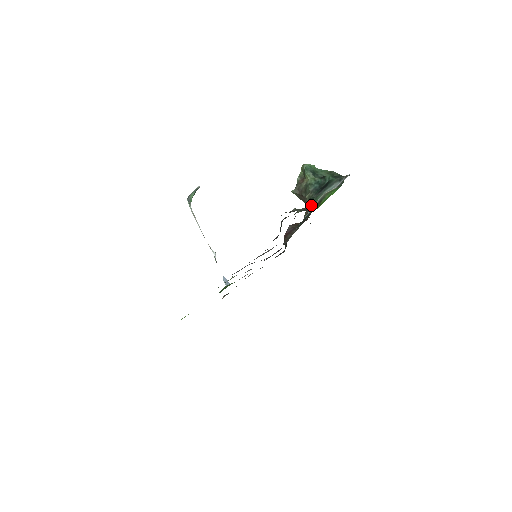
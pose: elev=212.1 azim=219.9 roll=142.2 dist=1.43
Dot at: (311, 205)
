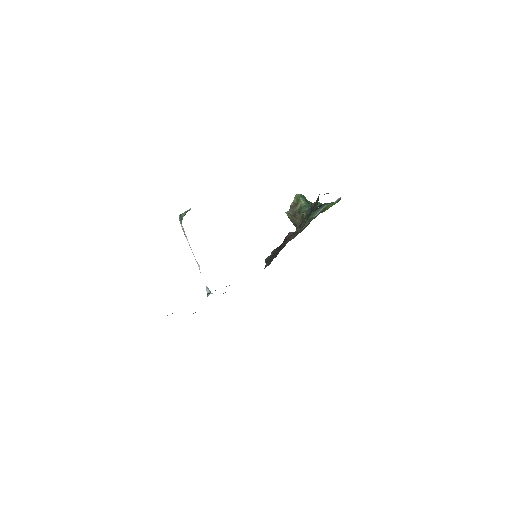
Dot at: (308, 219)
